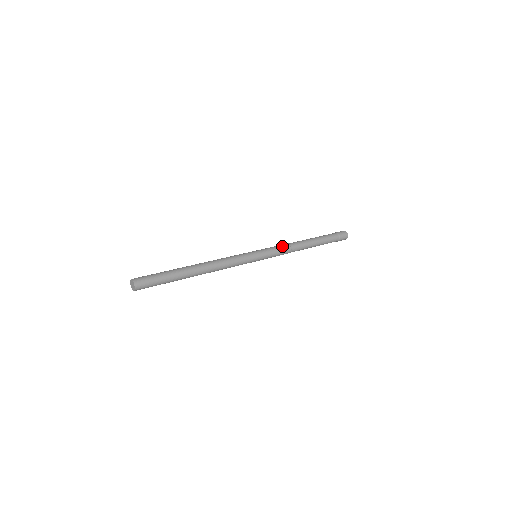
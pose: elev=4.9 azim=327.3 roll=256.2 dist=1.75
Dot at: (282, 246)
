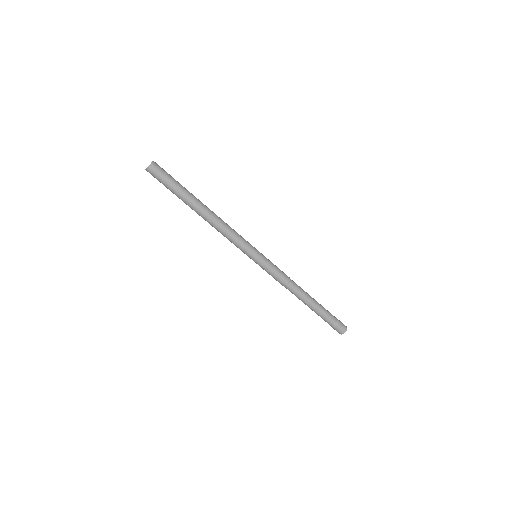
Dot at: (283, 272)
